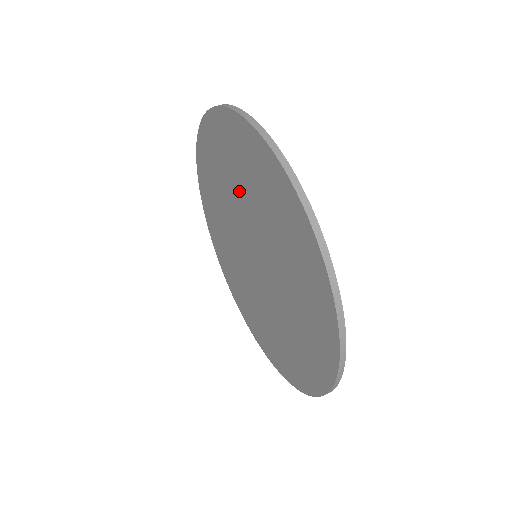
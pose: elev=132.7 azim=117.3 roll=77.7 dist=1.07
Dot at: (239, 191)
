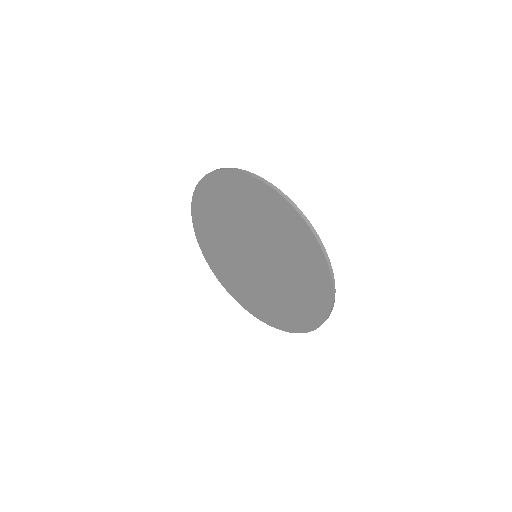
Dot at: (232, 219)
